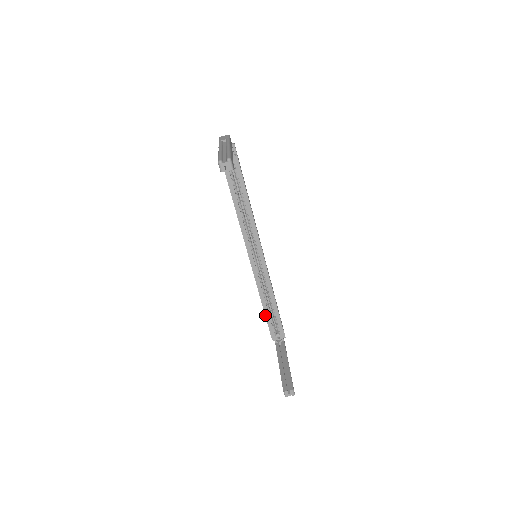
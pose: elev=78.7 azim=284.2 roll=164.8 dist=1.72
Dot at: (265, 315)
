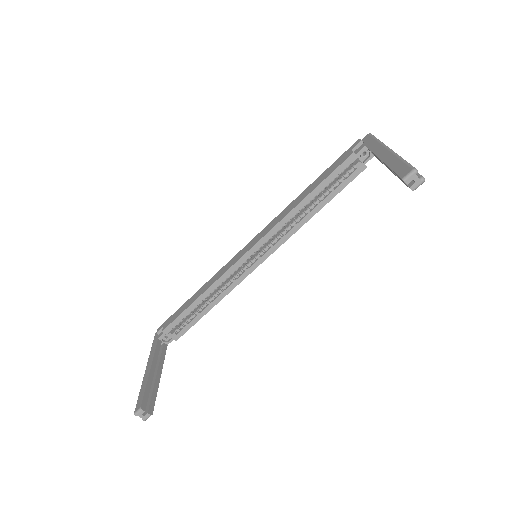
Dot at: (187, 308)
